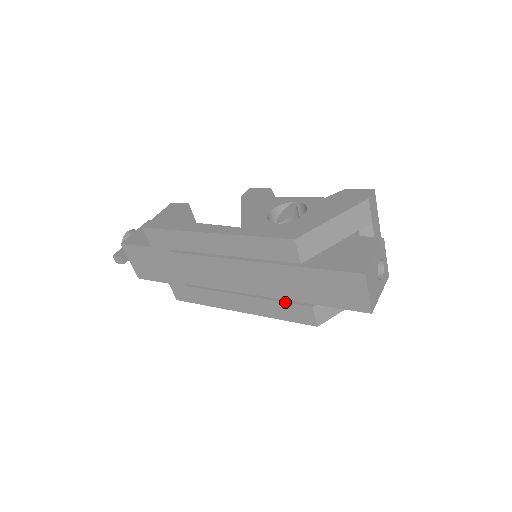
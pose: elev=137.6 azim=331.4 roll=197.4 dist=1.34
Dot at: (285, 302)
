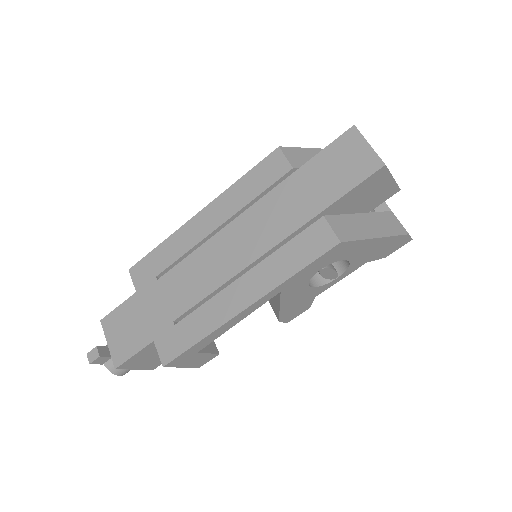
Dot at: (293, 238)
